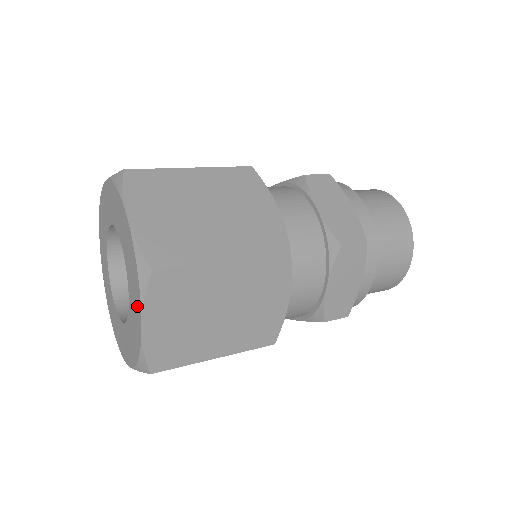
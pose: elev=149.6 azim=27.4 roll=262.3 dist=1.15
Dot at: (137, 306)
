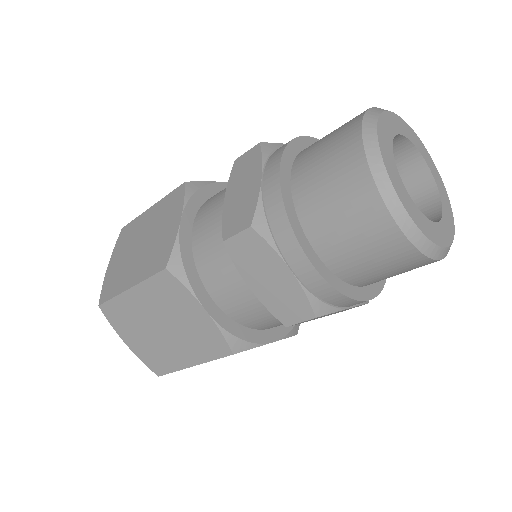
Dot at: occluded
